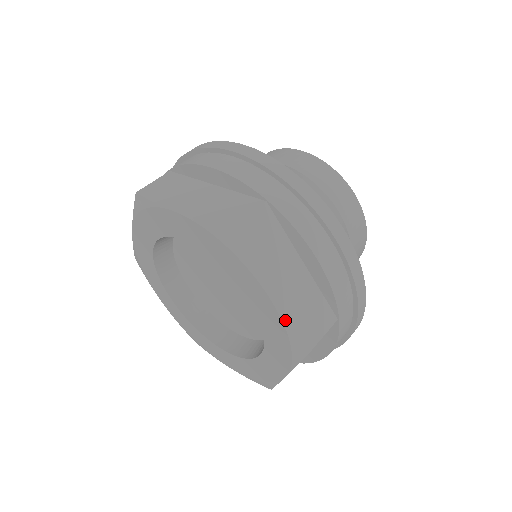
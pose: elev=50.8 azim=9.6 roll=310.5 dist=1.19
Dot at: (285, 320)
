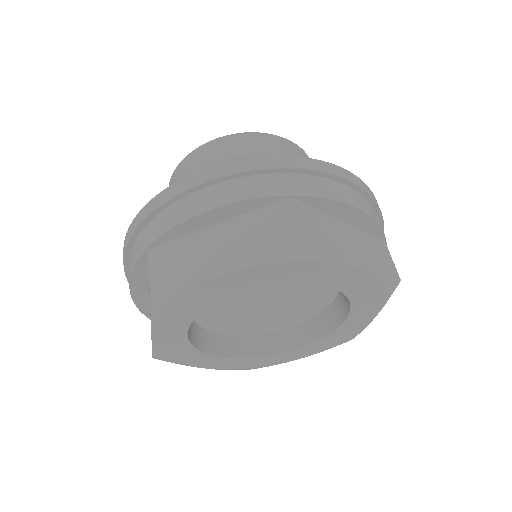
Dot at: (377, 274)
